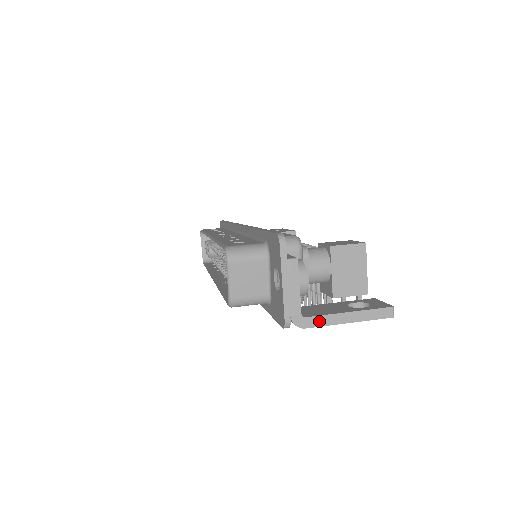
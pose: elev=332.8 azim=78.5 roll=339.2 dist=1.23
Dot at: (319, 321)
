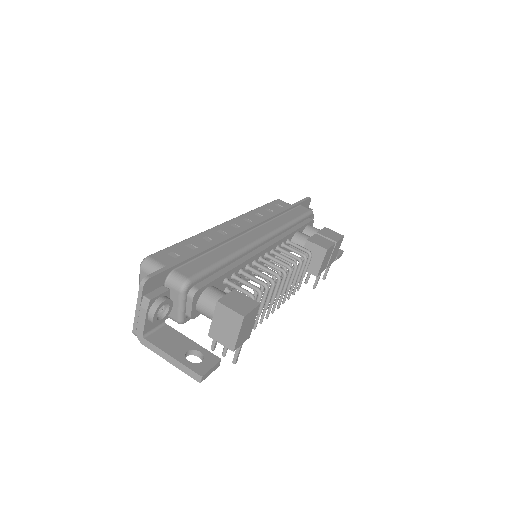
Dot at: (152, 347)
